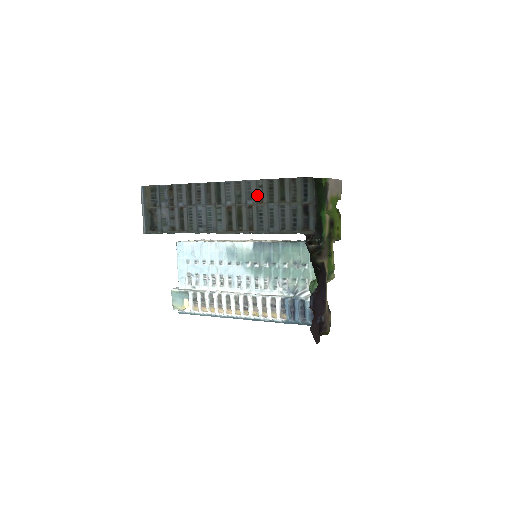
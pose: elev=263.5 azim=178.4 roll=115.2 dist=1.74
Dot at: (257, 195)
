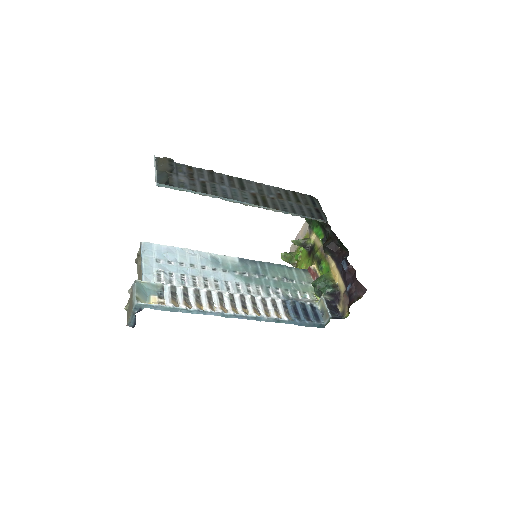
Dot at: (277, 194)
